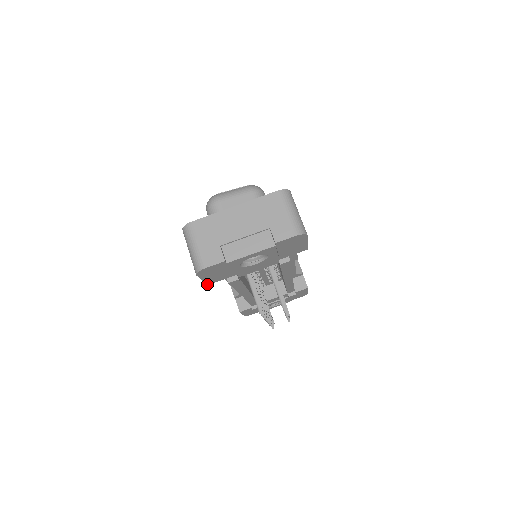
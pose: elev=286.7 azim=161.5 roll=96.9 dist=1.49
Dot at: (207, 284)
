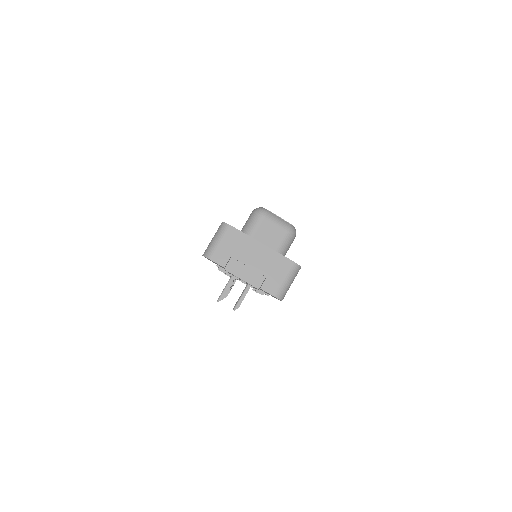
Dot at: occluded
